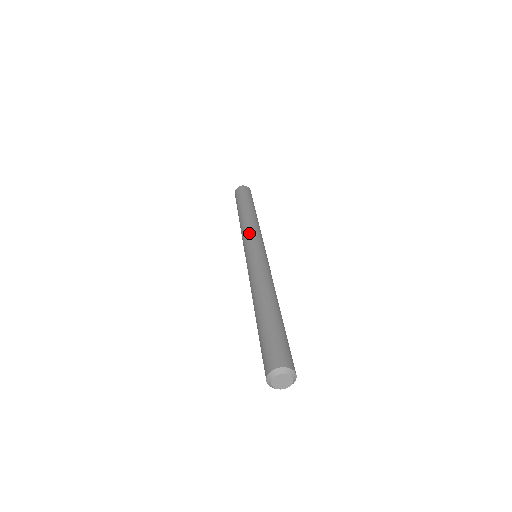
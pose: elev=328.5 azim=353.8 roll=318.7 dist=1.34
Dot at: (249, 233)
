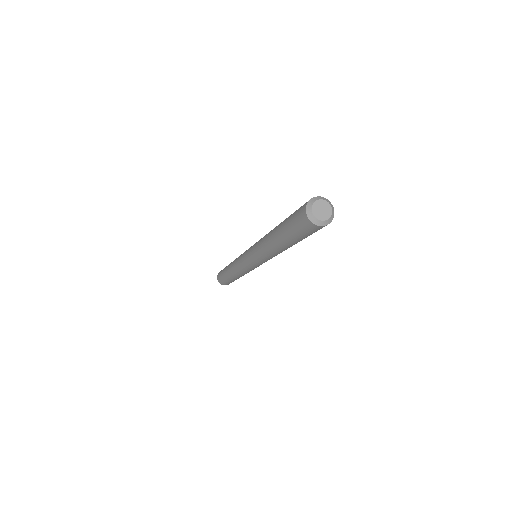
Dot at: (240, 256)
